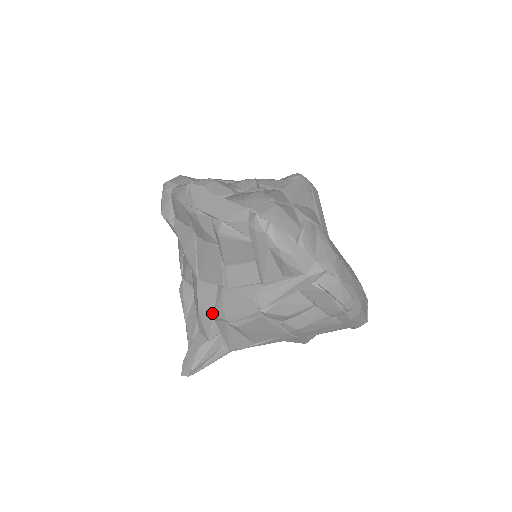
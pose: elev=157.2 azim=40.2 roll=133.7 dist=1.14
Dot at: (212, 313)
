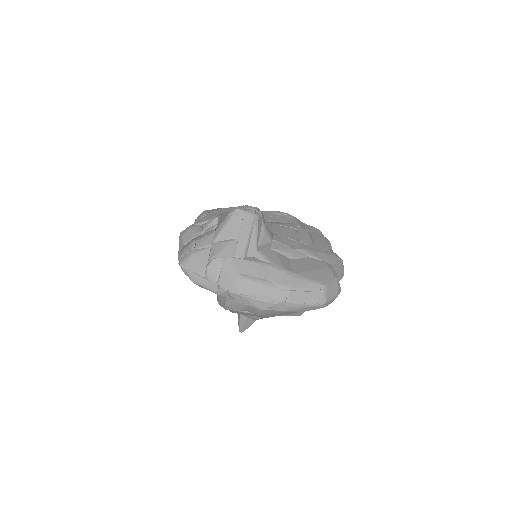
Dot at: occluded
